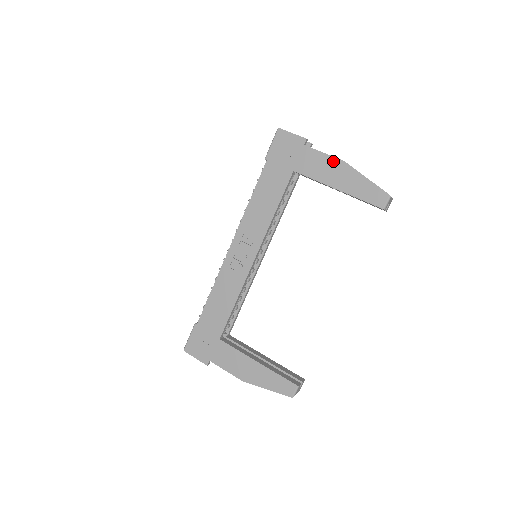
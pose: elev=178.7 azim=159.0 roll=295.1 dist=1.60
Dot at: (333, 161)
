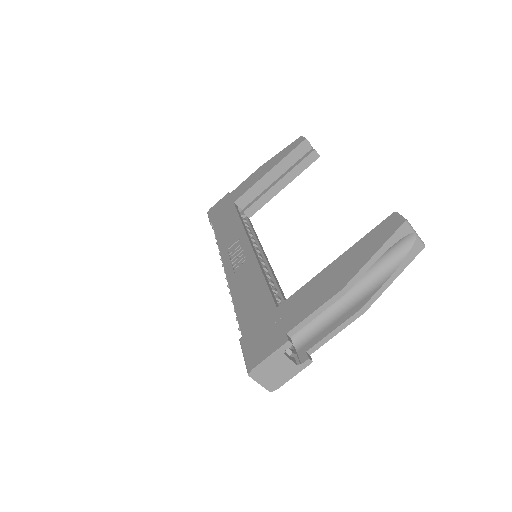
Dot at: (253, 174)
